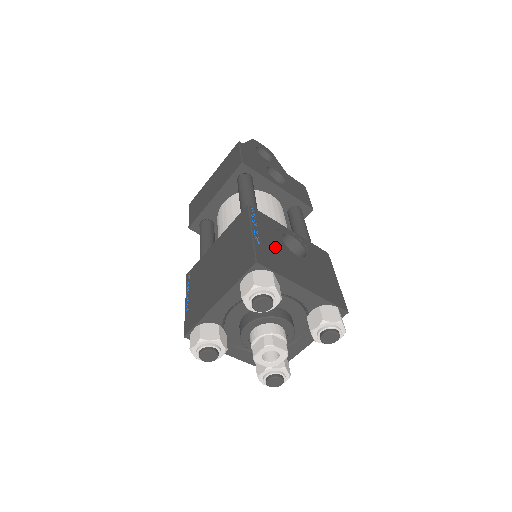
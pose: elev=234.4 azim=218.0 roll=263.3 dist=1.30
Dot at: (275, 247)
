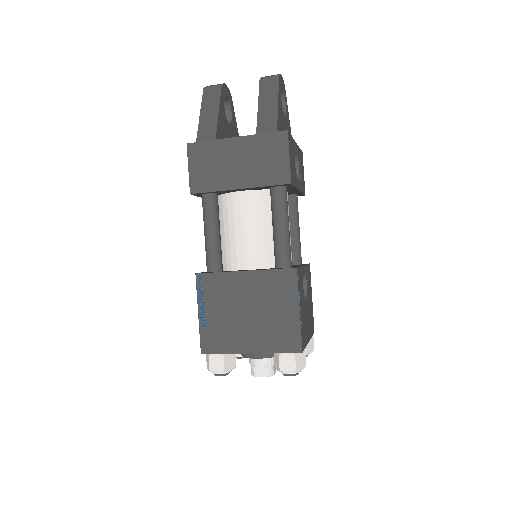
Dot at: (304, 311)
